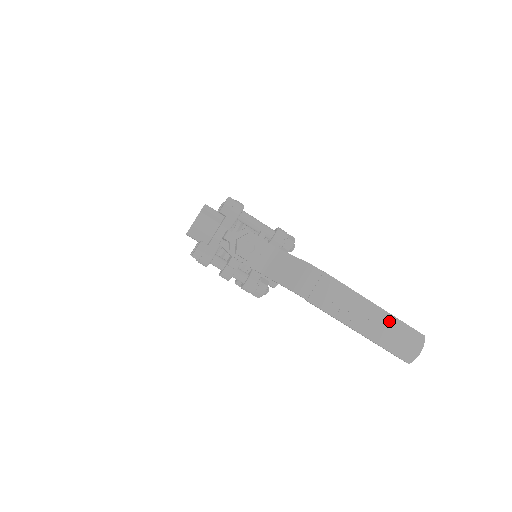
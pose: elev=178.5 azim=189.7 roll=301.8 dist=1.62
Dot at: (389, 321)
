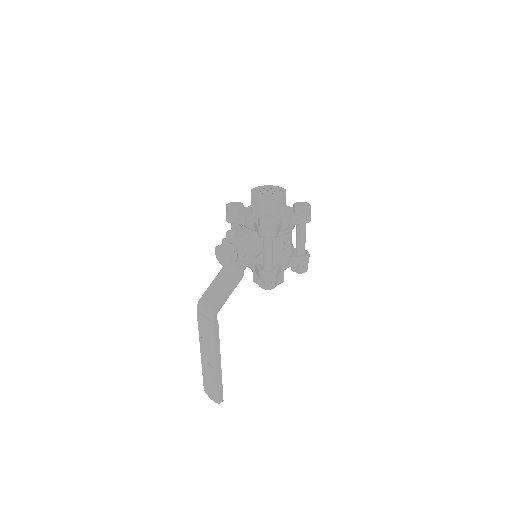
Dot at: (214, 376)
